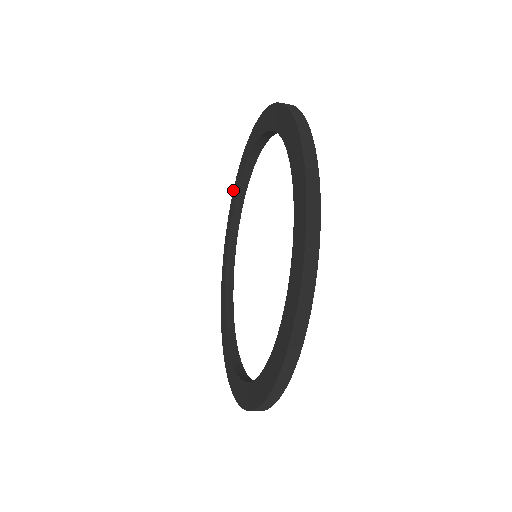
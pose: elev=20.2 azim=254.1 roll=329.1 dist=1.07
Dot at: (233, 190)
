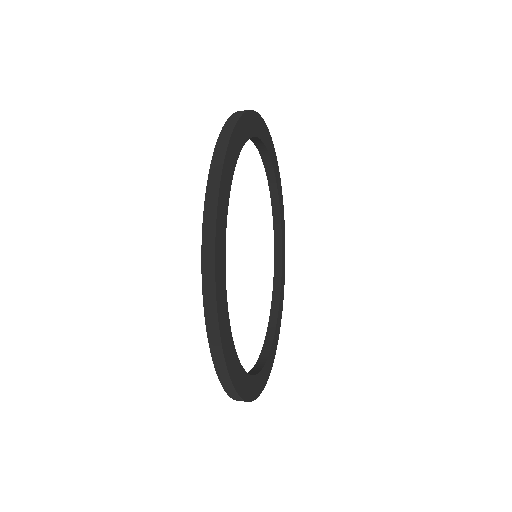
Dot at: occluded
